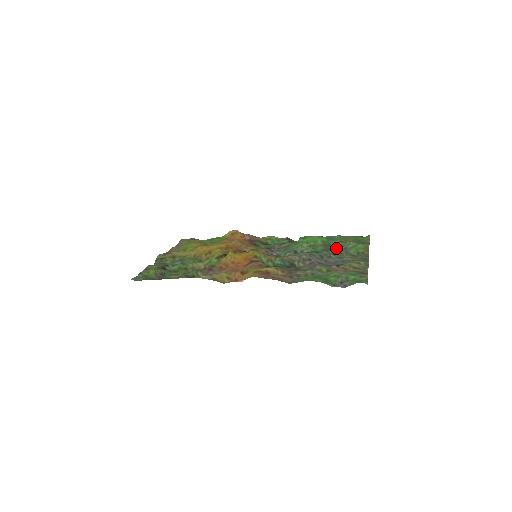
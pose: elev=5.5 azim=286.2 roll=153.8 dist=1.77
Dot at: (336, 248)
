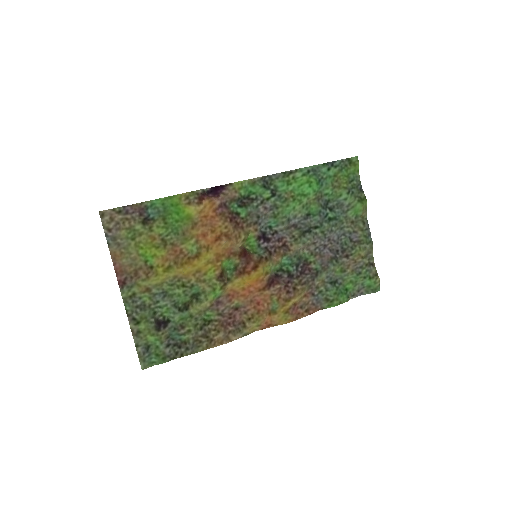
Dot at: (328, 198)
